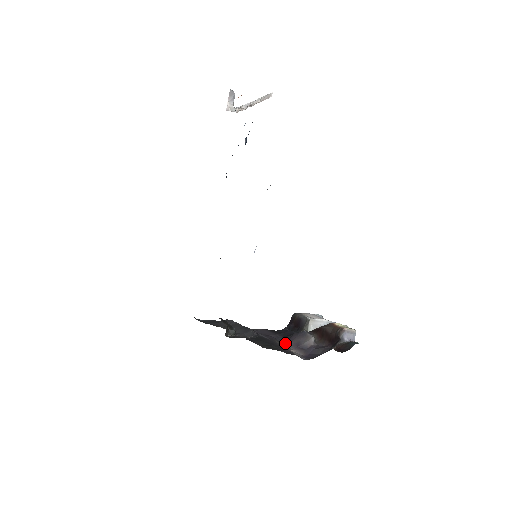
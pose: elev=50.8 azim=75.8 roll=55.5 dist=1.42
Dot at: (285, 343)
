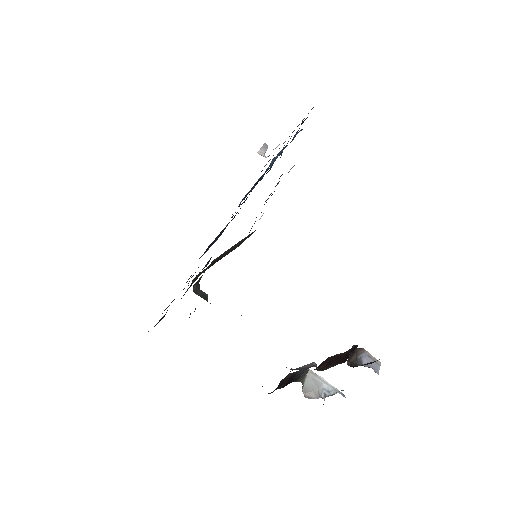
Dot at: occluded
